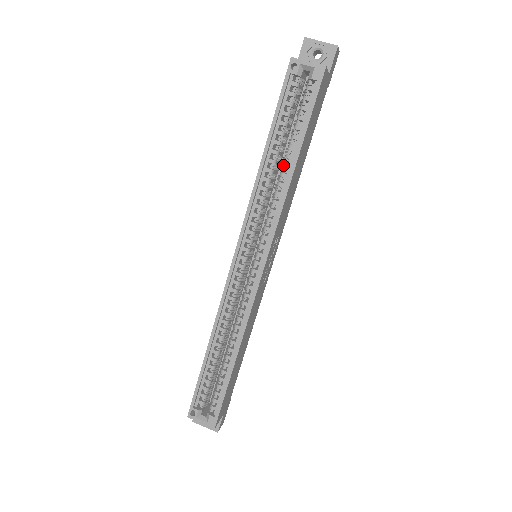
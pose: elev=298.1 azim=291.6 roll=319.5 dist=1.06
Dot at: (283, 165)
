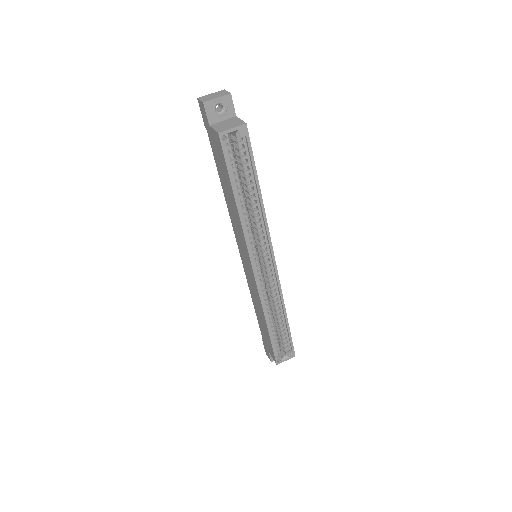
Dot at: (251, 200)
